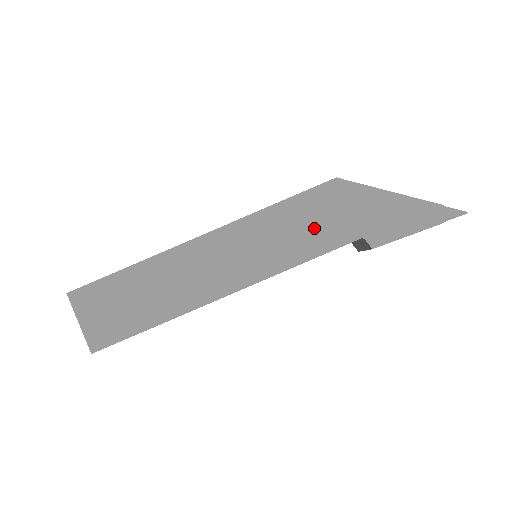
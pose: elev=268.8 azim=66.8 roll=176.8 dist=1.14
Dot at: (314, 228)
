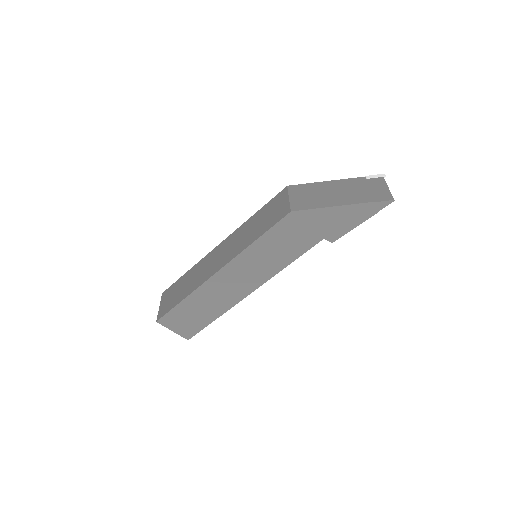
Dot at: (288, 245)
